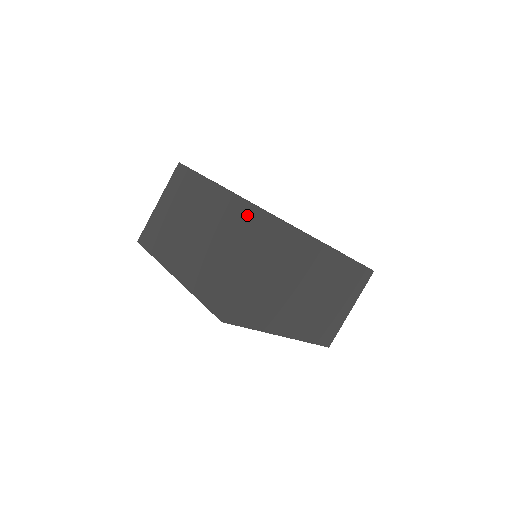
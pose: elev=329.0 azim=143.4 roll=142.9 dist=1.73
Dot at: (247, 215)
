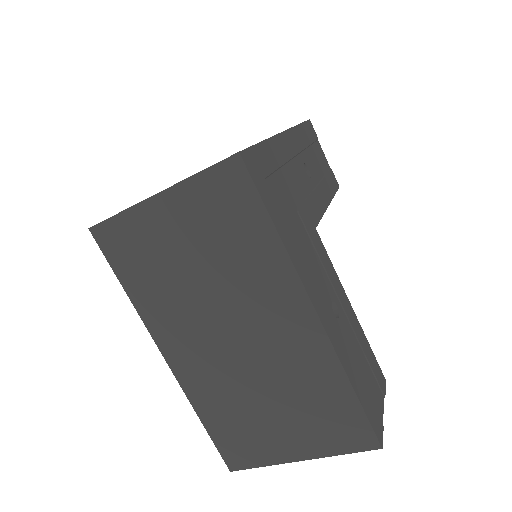
Dot at: occluded
